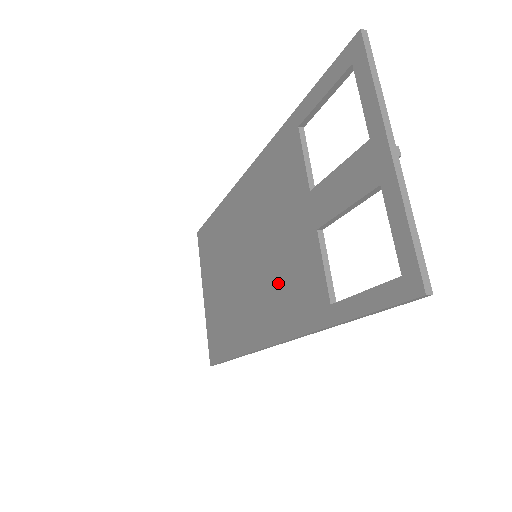
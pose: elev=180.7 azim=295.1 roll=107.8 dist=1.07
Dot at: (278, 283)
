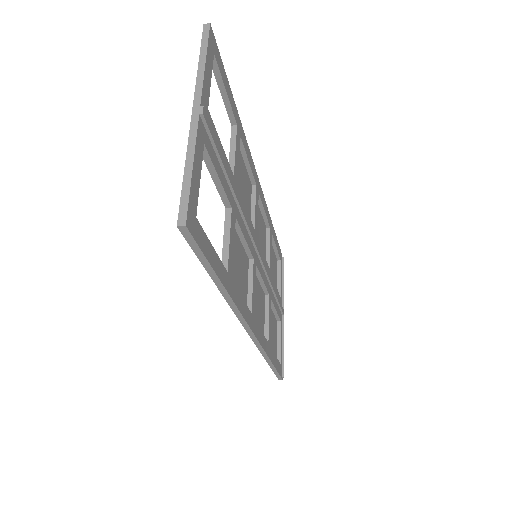
Dot at: (244, 272)
